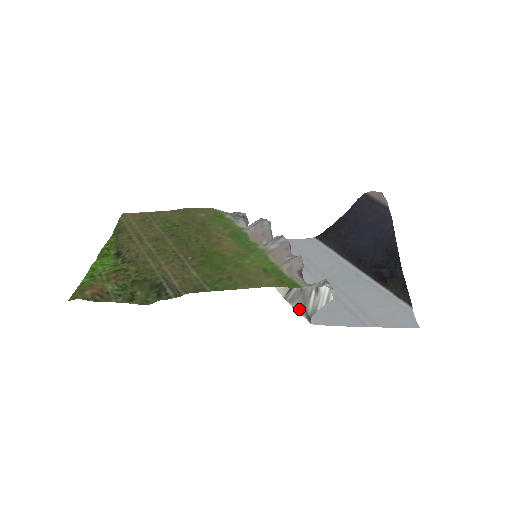
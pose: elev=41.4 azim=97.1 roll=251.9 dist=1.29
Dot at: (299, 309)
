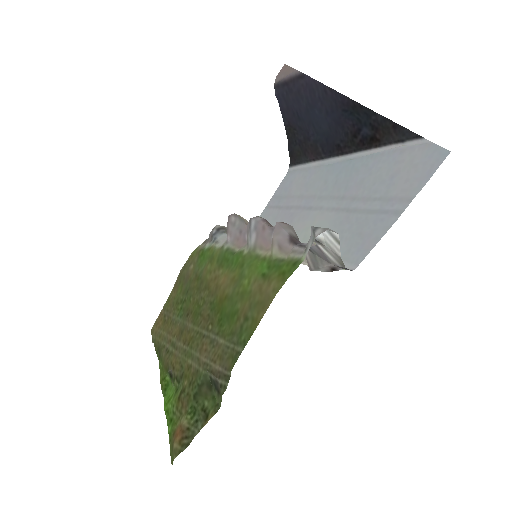
Dot at: (329, 269)
